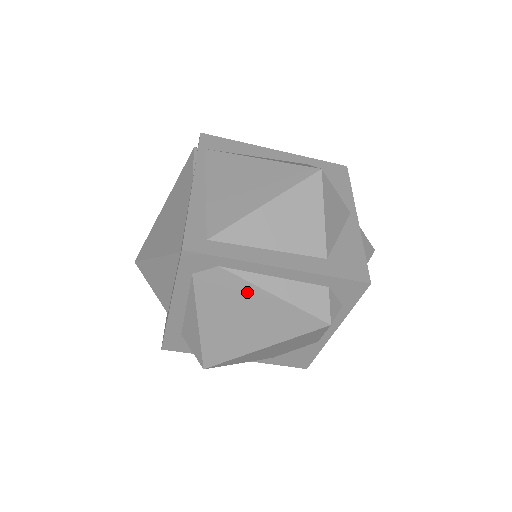
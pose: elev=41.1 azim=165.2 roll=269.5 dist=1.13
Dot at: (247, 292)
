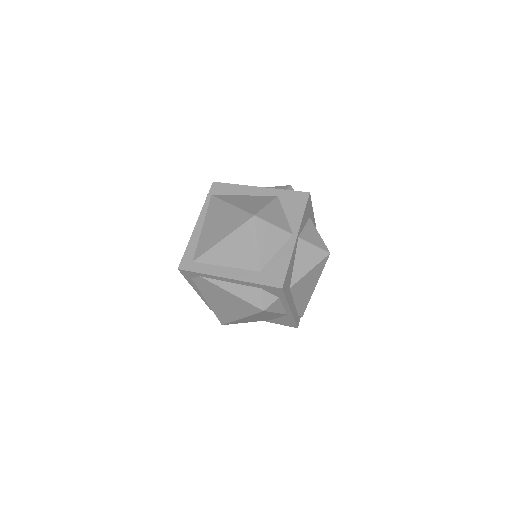
Dot at: (218, 290)
